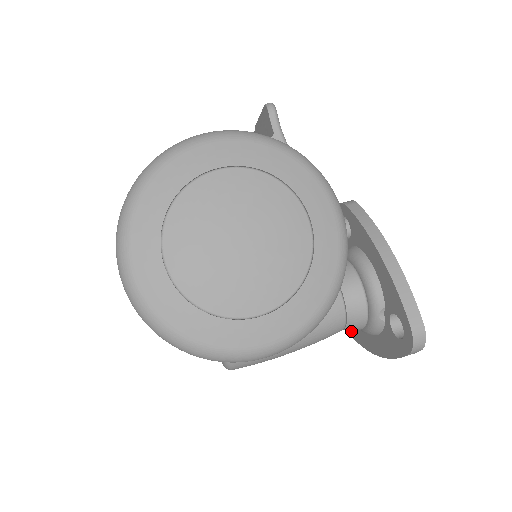
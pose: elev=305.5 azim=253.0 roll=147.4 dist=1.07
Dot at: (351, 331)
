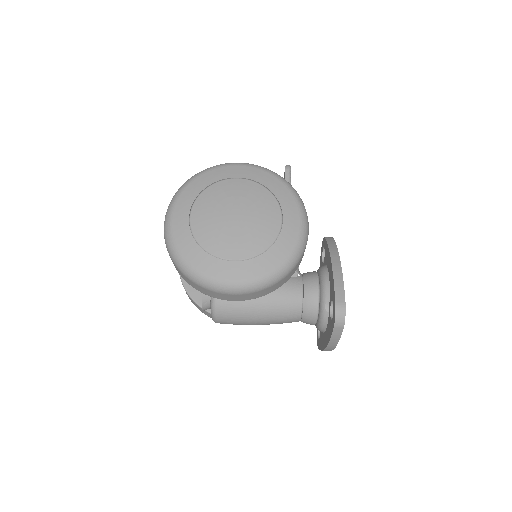
Dot at: (318, 343)
